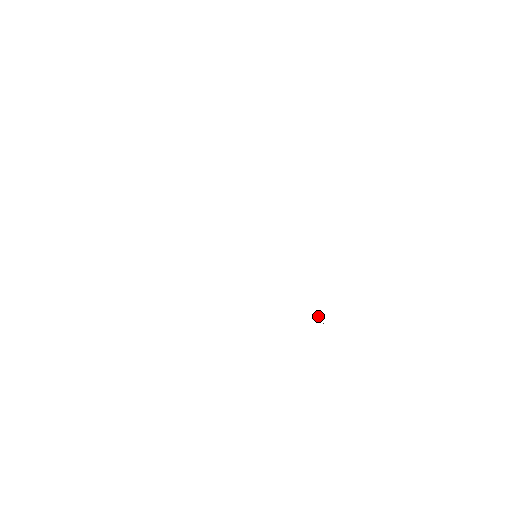
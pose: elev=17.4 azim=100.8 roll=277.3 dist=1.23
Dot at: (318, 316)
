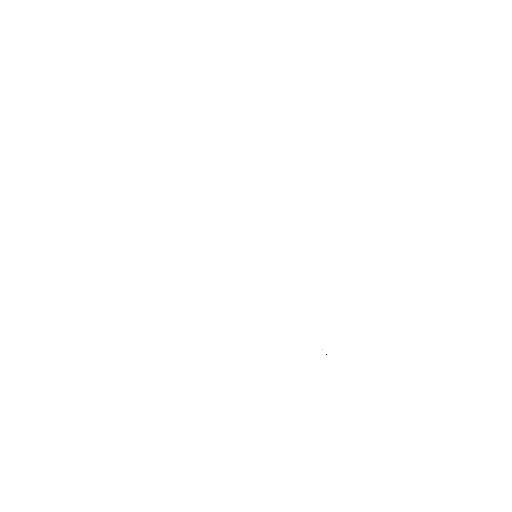
Dot at: occluded
